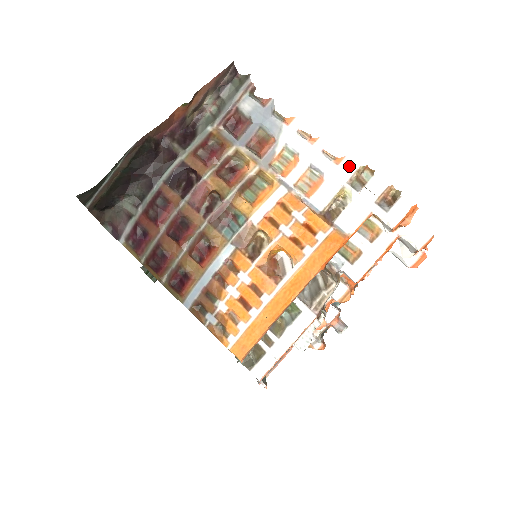
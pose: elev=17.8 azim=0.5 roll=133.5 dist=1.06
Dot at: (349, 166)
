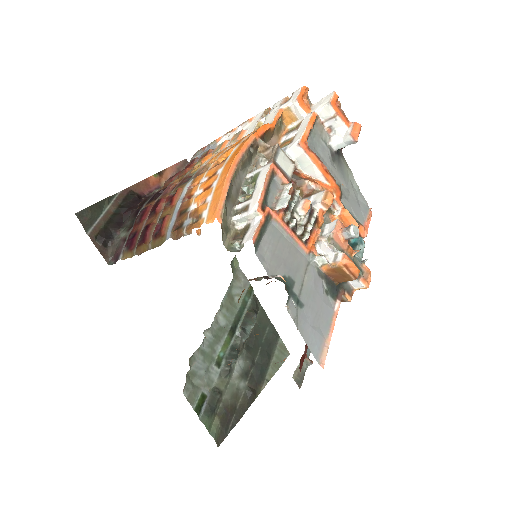
Dot at: (259, 116)
